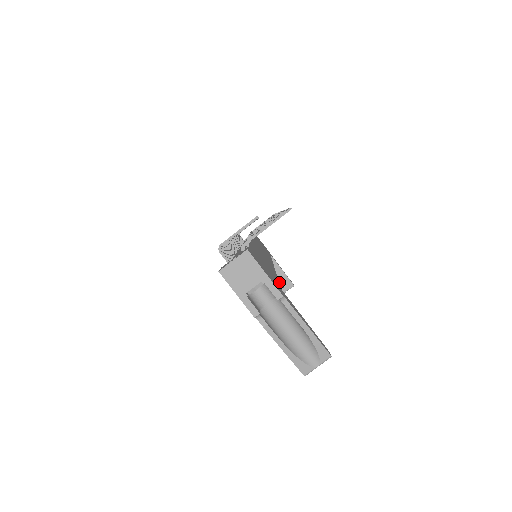
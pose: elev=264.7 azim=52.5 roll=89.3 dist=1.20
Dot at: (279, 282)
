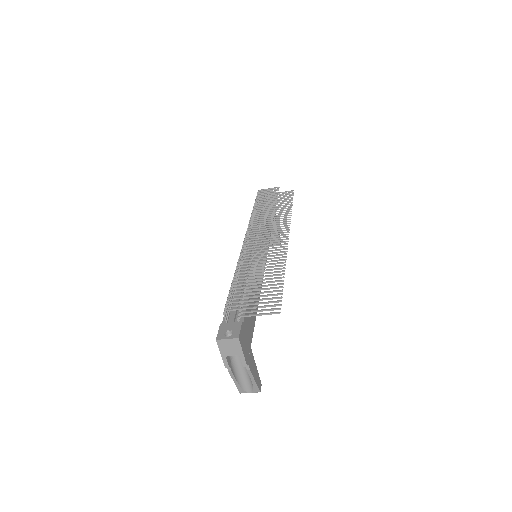
Dot at: occluded
